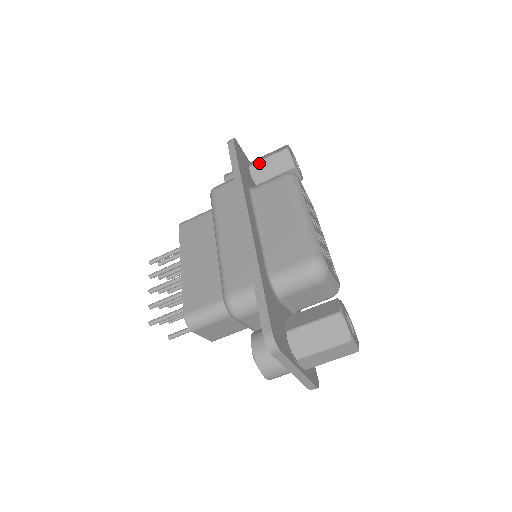
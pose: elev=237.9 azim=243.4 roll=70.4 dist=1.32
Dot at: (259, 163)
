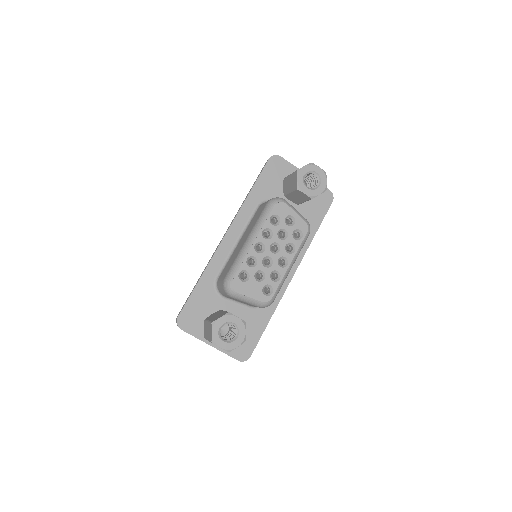
Dot at: (287, 178)
